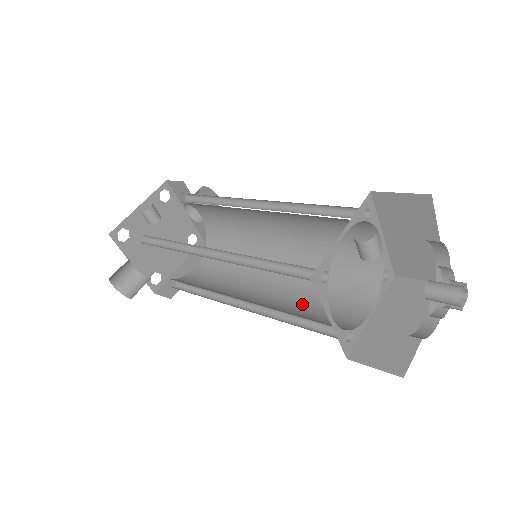
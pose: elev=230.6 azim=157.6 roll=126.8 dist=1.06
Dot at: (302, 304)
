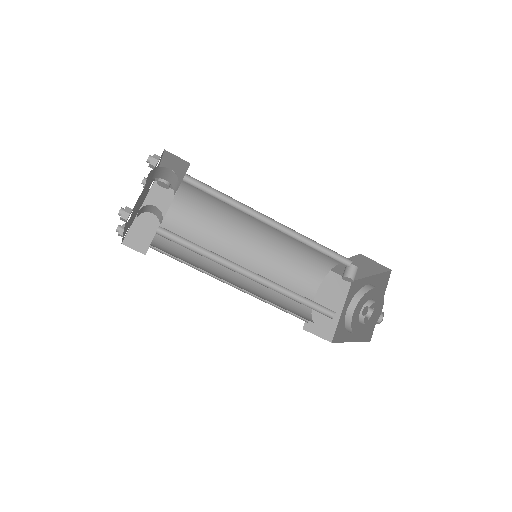
Dot at: occluded
